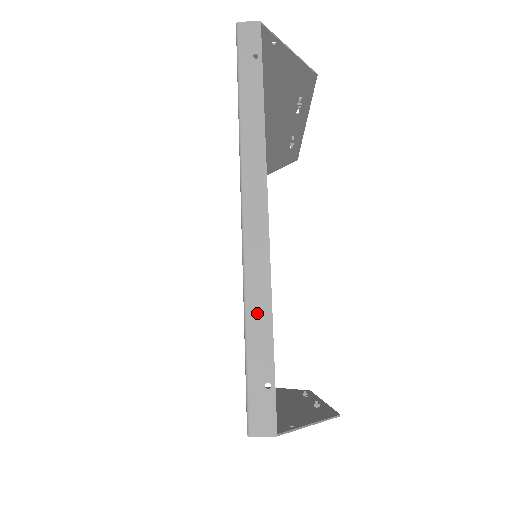
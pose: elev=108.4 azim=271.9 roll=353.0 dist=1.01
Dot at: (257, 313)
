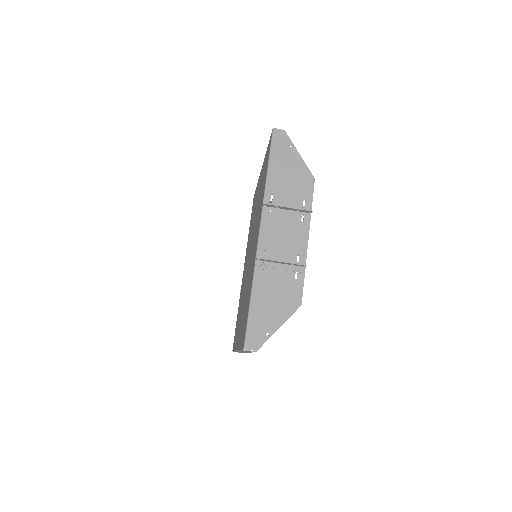
Dot at: occluded
